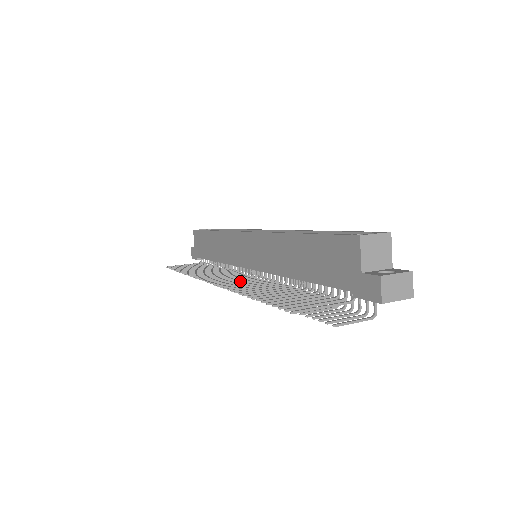
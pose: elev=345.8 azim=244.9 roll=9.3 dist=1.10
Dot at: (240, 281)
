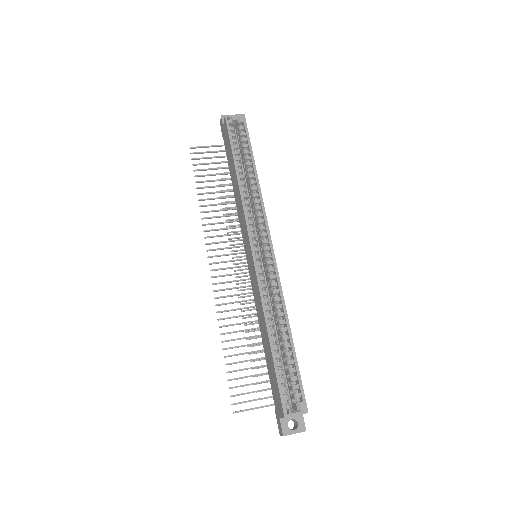
Dot at: occluded
